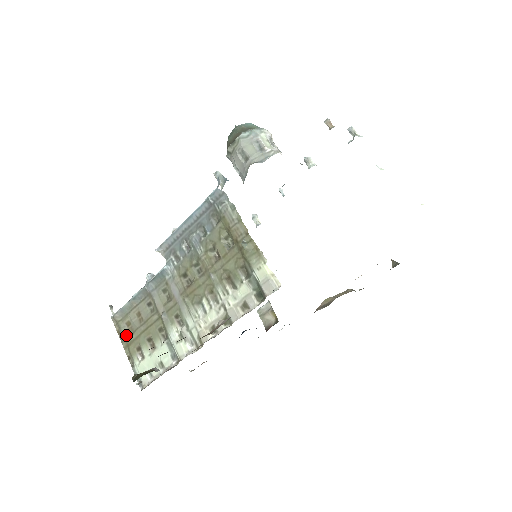
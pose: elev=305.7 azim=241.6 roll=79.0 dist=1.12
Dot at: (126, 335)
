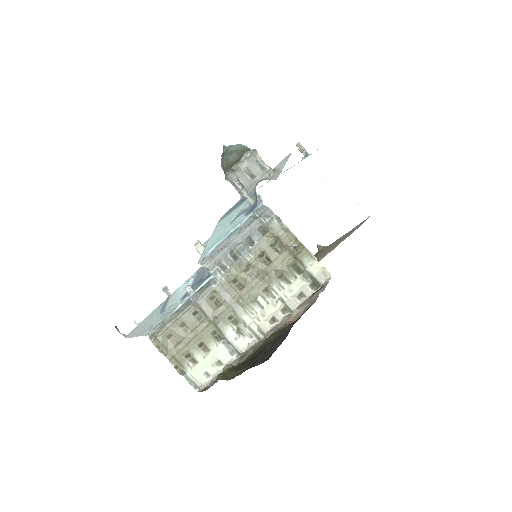
Dot at: (169, 347)
